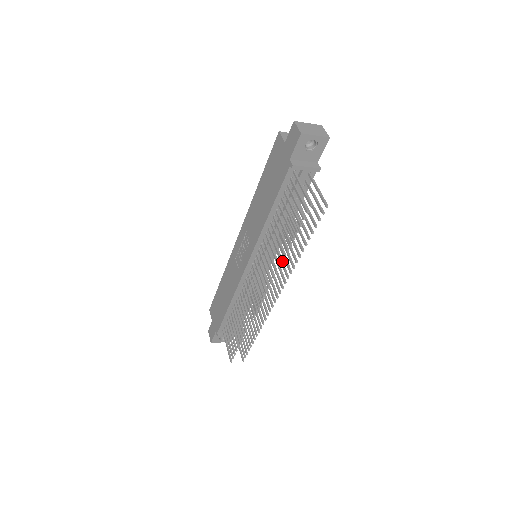
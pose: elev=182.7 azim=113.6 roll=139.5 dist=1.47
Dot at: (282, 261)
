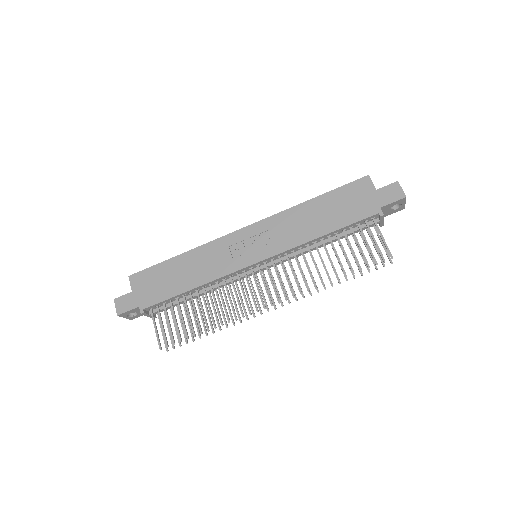
Dot at: occluded
